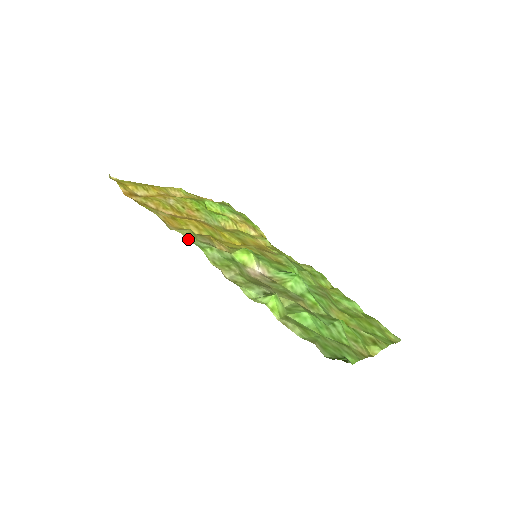
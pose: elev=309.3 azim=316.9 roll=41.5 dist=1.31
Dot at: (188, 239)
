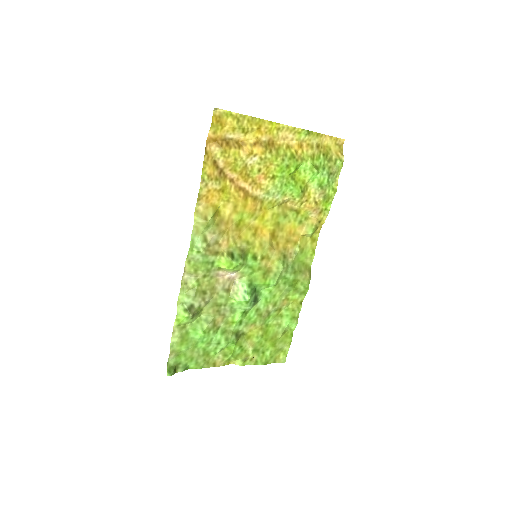
Dot at: (193, 232)
